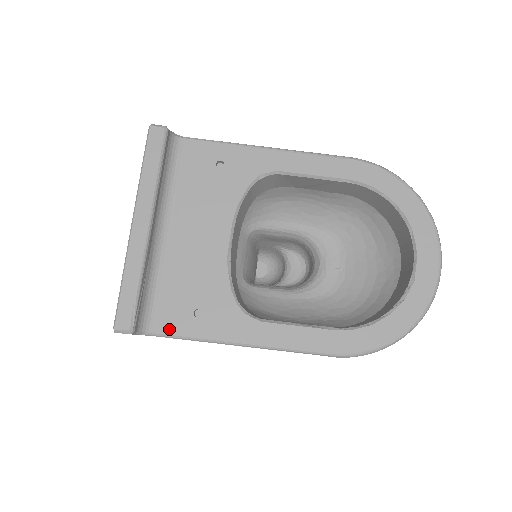
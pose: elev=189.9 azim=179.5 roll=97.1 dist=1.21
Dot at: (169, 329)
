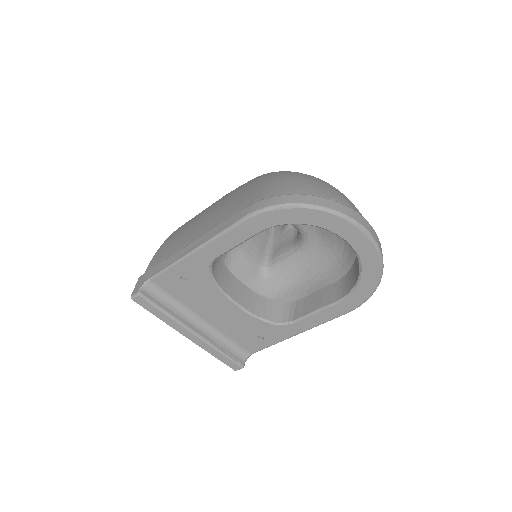
Dot at: (256, 349)
